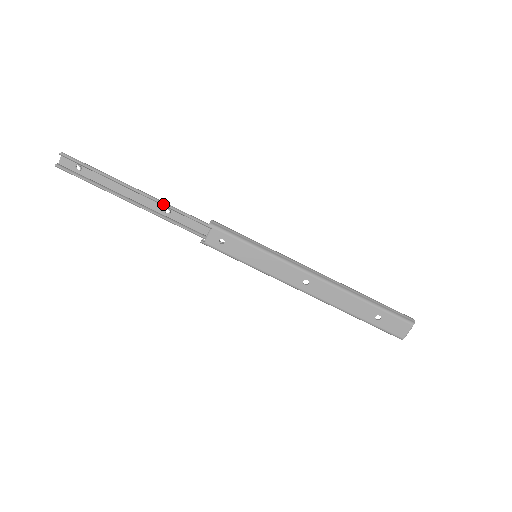
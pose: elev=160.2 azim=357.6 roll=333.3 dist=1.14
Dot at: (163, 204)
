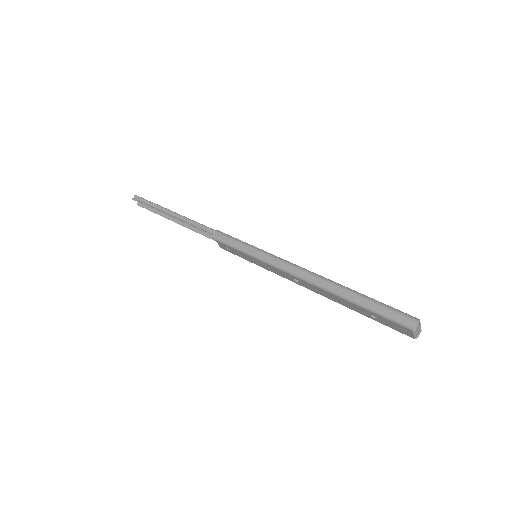
Dot at: occluded
